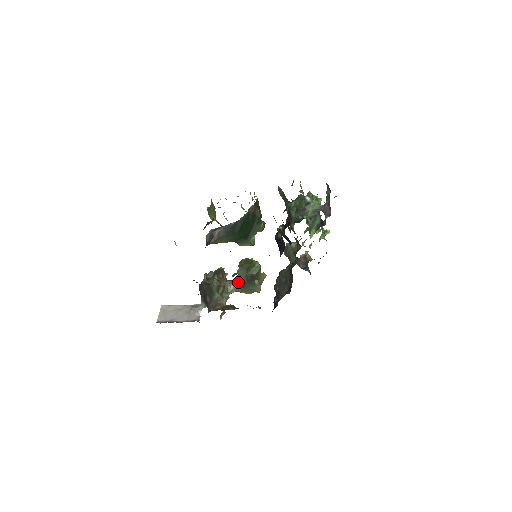
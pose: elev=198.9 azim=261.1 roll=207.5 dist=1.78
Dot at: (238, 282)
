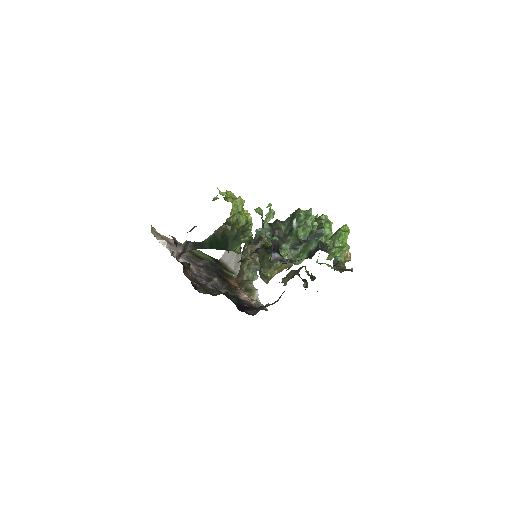
Dot at: occluded
